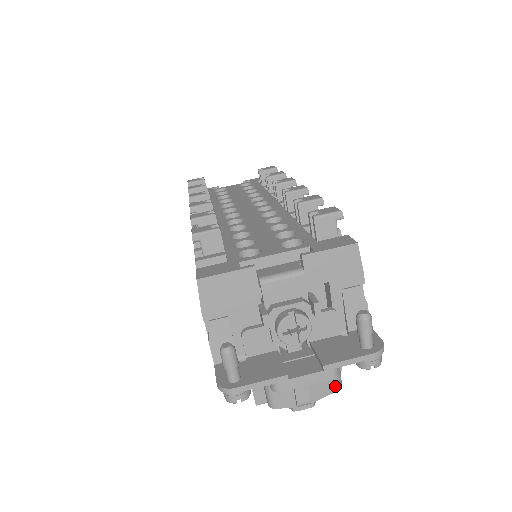
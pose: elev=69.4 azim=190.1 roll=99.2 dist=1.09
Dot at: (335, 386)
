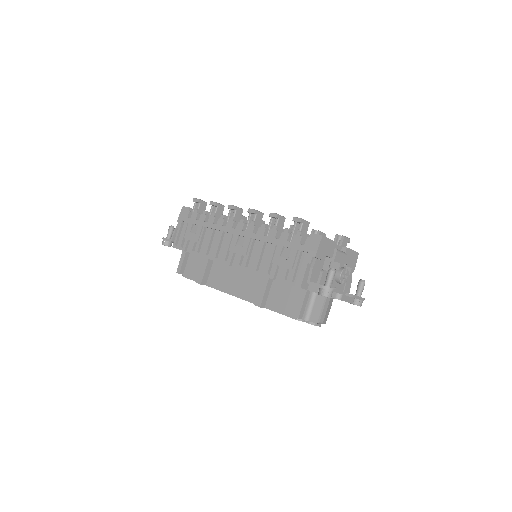
Dot at: occluded
